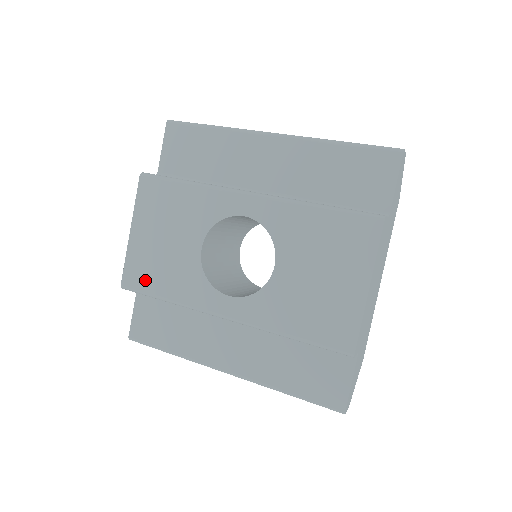
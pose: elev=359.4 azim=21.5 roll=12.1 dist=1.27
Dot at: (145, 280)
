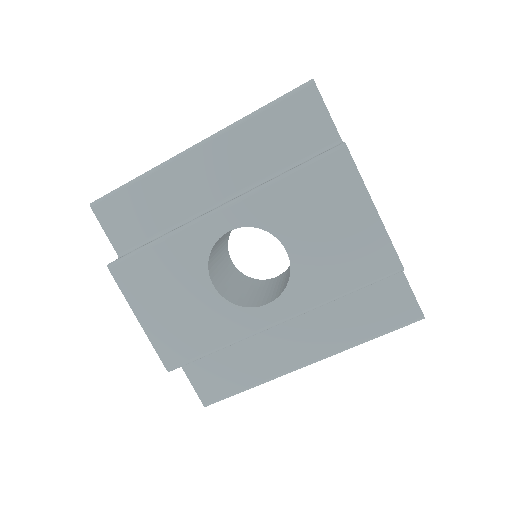
Dot at: (185, 349)
